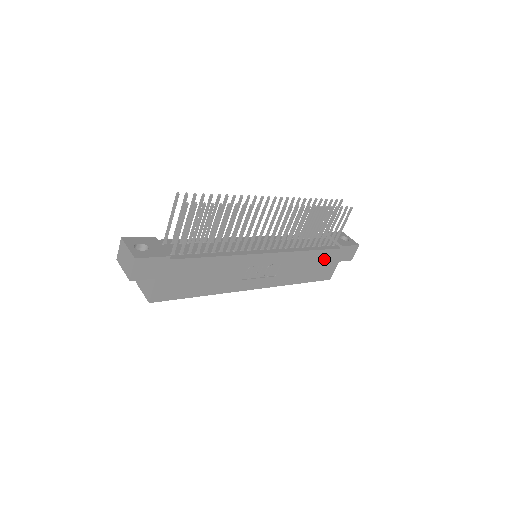
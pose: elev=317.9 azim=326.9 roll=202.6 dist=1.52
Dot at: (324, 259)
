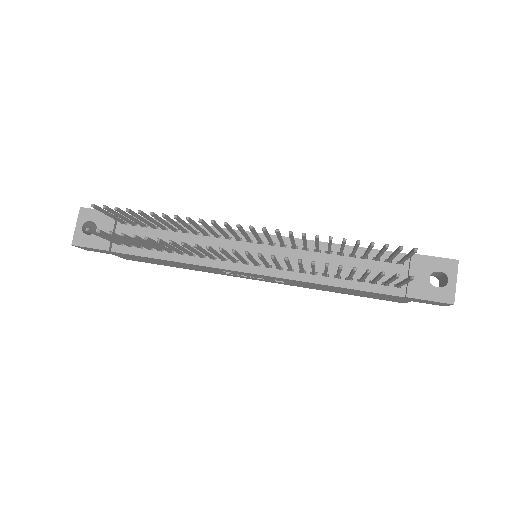
Dot at: (372, 294)
